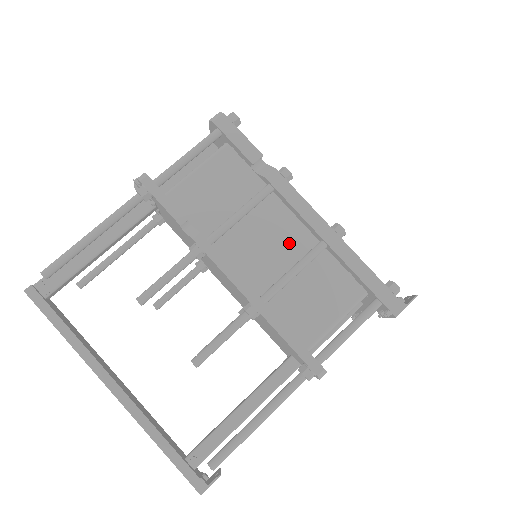
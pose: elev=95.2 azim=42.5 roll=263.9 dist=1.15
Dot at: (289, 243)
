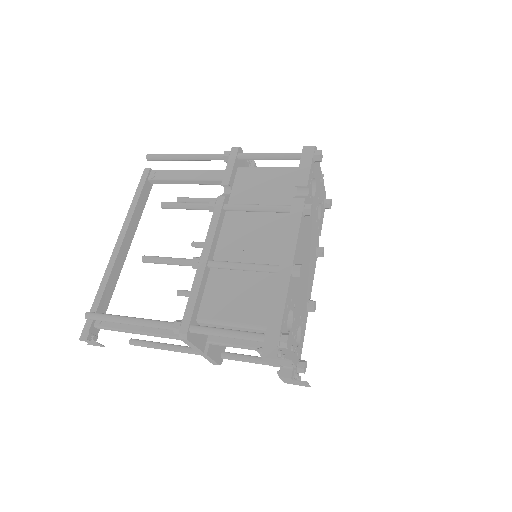
Dot at: (264, 251)
